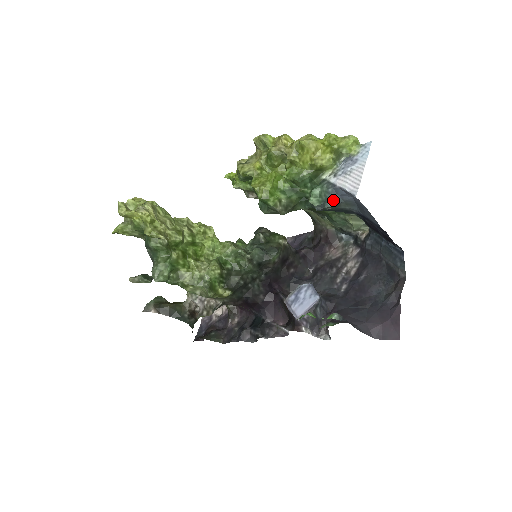
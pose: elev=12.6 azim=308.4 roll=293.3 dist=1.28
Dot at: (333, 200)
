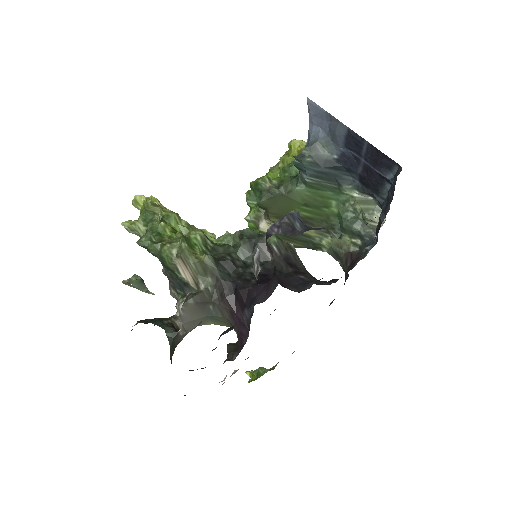
Dot at: (308, 144)
